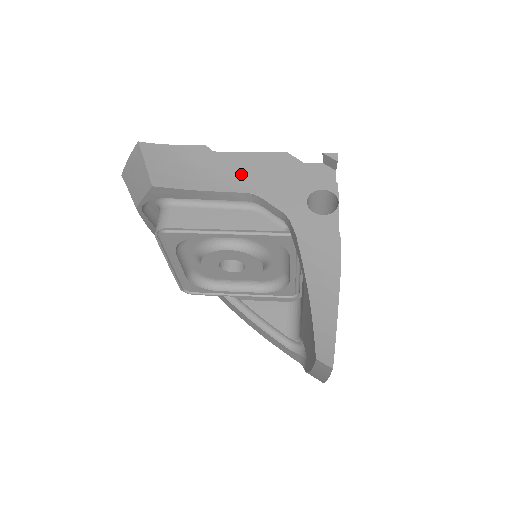
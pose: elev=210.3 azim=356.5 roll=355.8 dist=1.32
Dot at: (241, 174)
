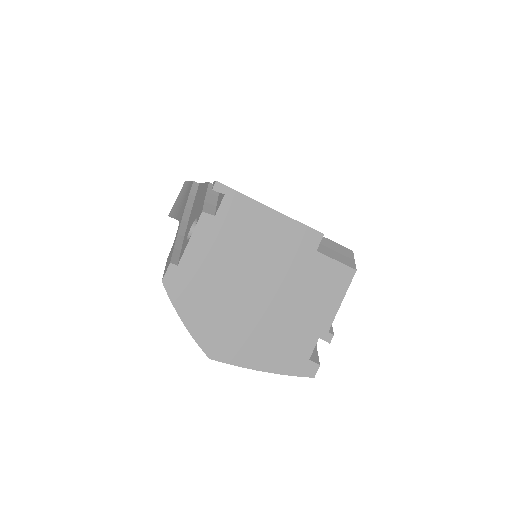
Dot at: (194, 203)
